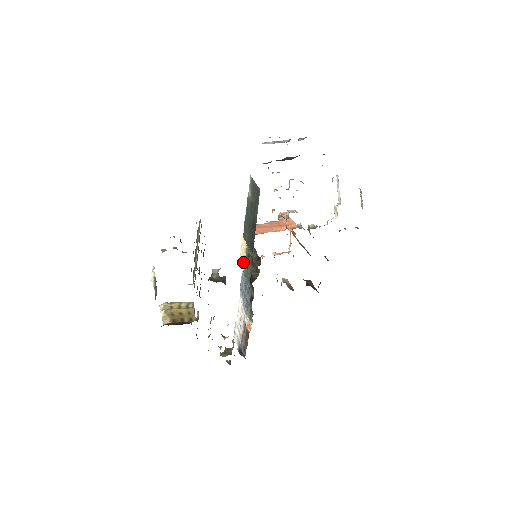
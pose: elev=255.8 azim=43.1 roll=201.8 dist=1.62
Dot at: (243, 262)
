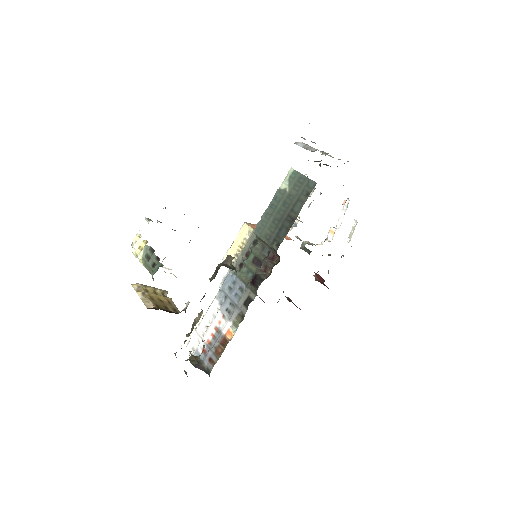
Dot at: occluded
